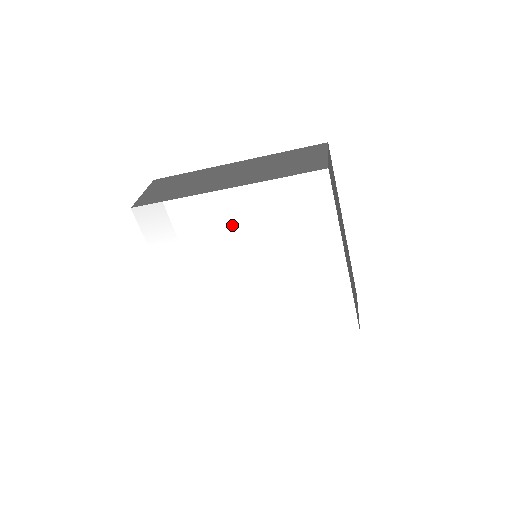
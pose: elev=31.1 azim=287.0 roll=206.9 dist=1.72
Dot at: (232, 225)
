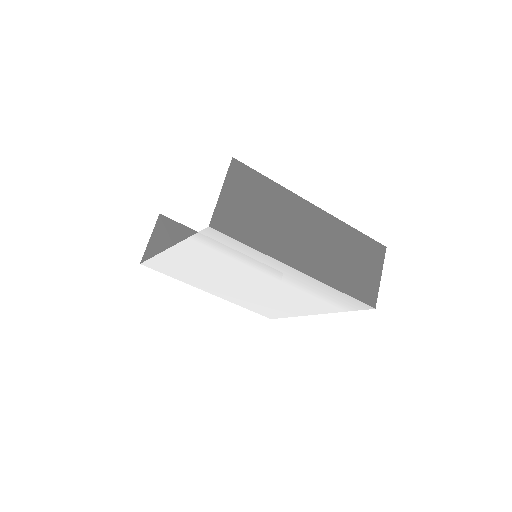
Dot at: (275, 276)
